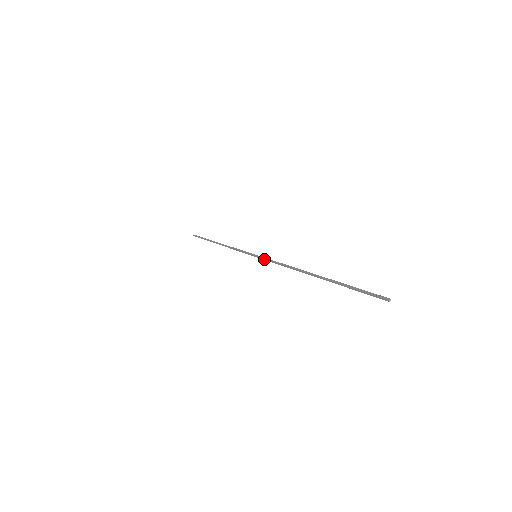
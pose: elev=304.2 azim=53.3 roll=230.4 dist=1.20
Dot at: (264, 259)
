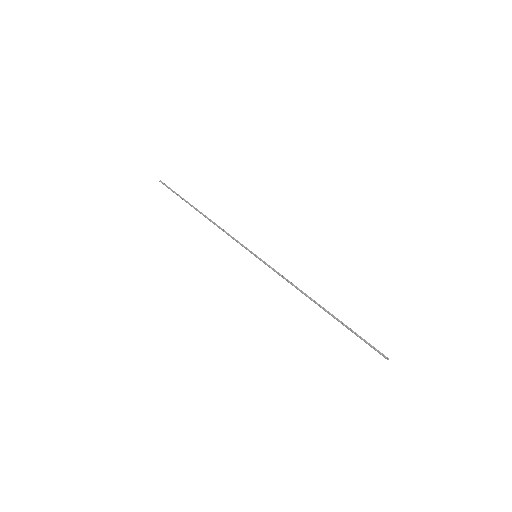
Dot at: (267, 265)
